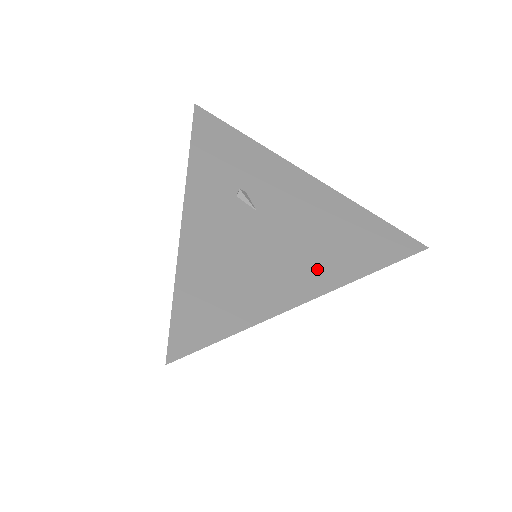
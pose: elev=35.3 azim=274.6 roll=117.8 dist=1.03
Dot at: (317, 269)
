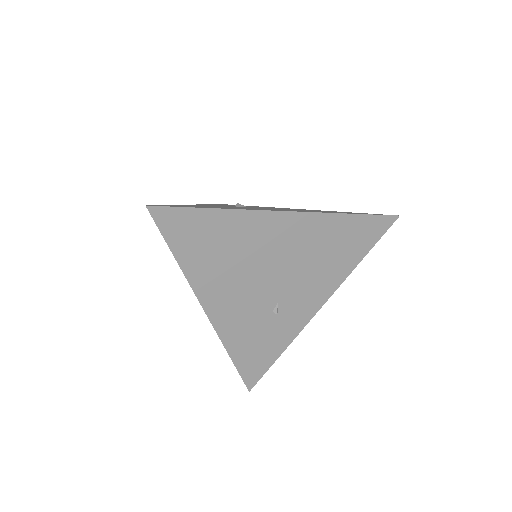
Dot at: (289, 210)
